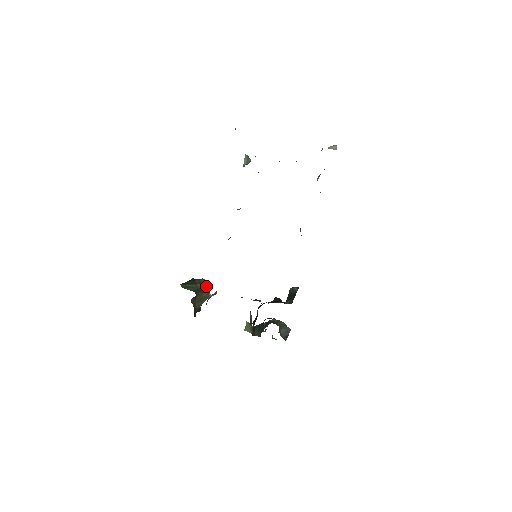
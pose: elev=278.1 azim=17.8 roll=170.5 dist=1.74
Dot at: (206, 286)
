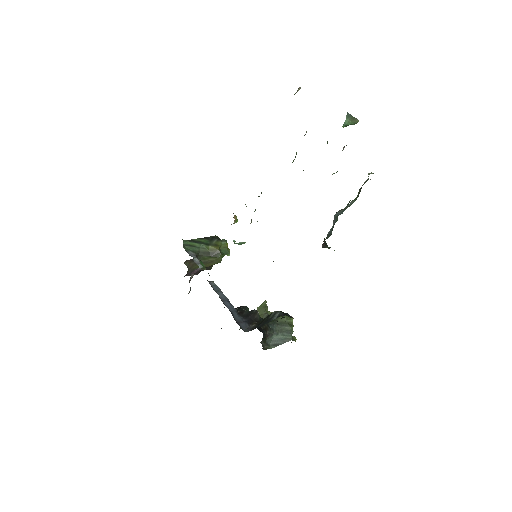
Dot at: (219, 251)
